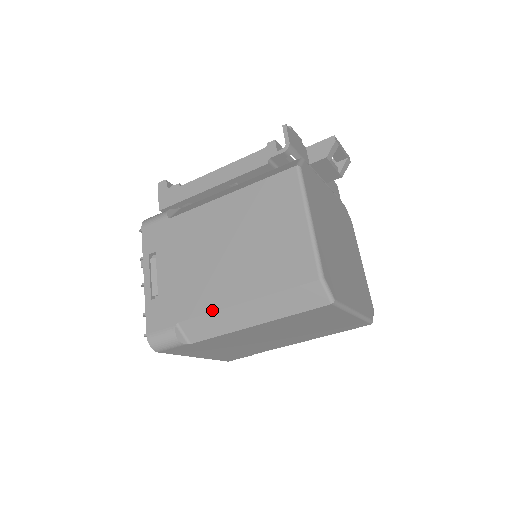
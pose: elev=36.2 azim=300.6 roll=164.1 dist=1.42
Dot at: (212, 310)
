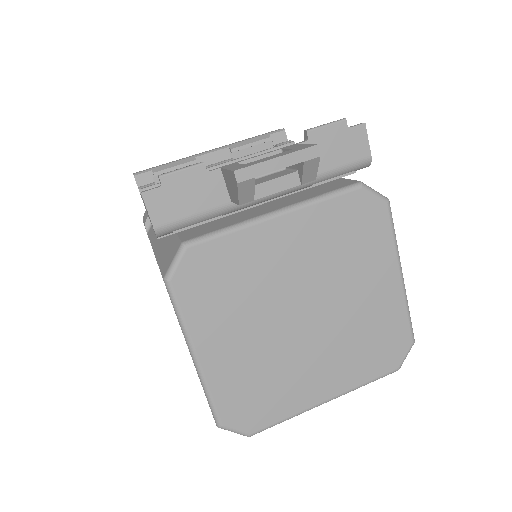
Dot at: occluded
